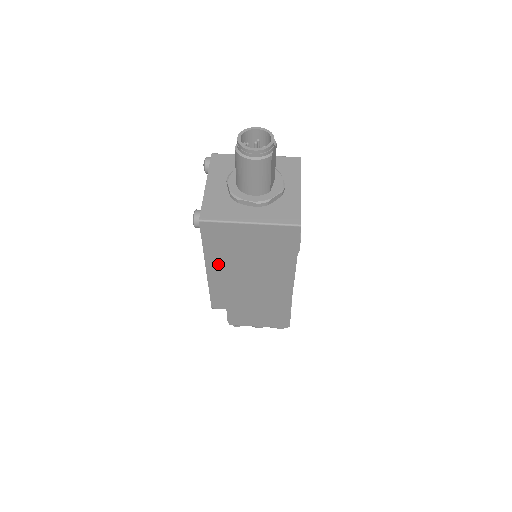
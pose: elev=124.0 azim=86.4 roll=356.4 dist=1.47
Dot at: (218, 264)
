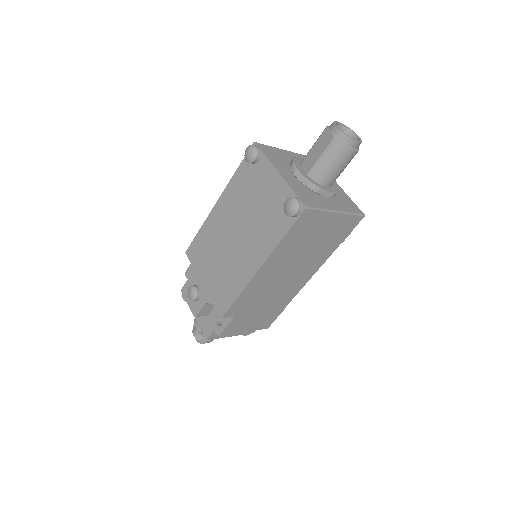
Dot at: (276, 259)
